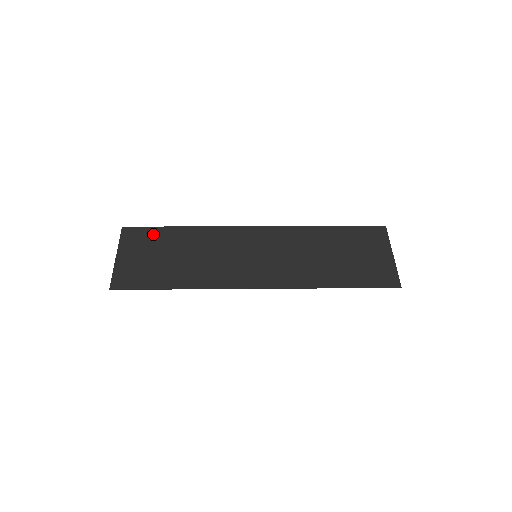
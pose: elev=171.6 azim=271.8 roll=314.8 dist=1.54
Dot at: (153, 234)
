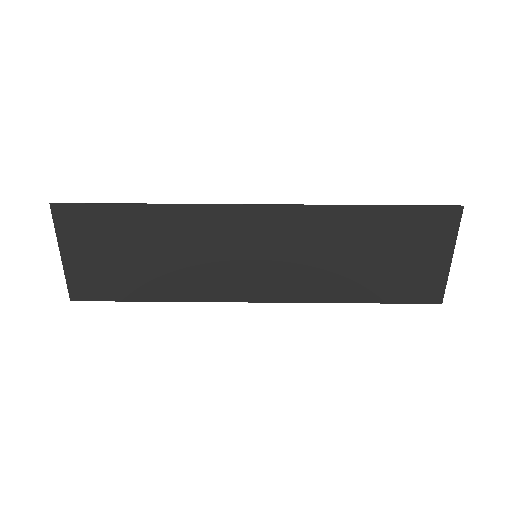
Dot at: (101, 218)
